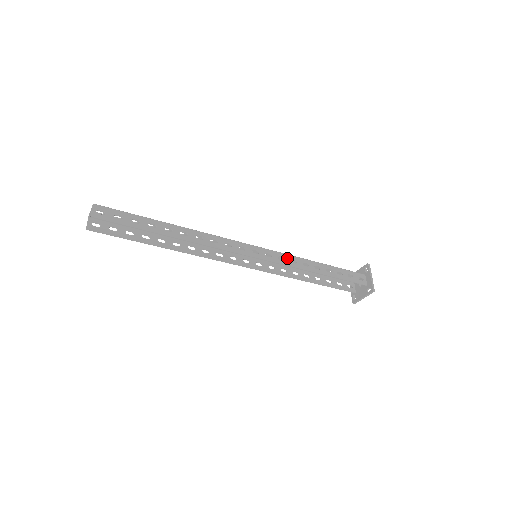
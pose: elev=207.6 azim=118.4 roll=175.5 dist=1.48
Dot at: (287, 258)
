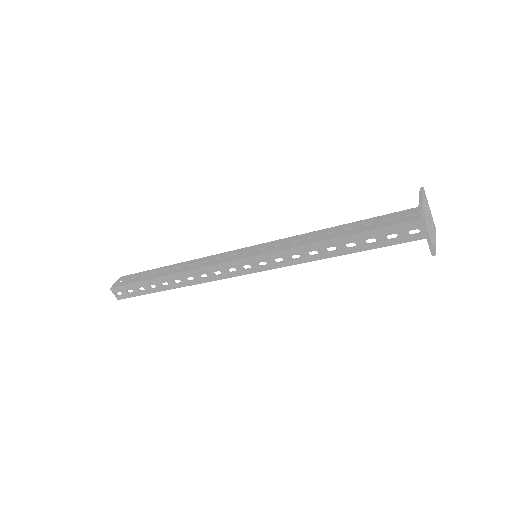
Dot at: (285, 256)
